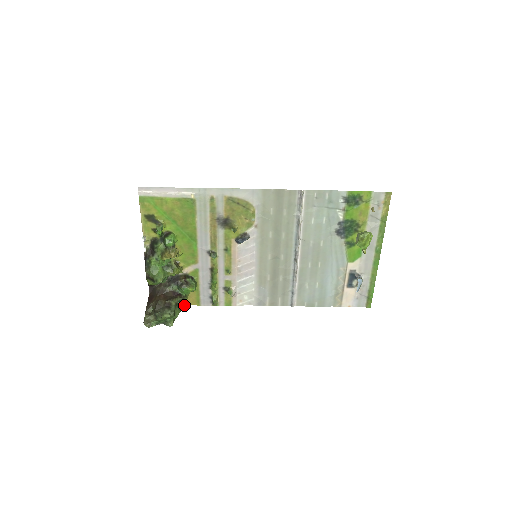
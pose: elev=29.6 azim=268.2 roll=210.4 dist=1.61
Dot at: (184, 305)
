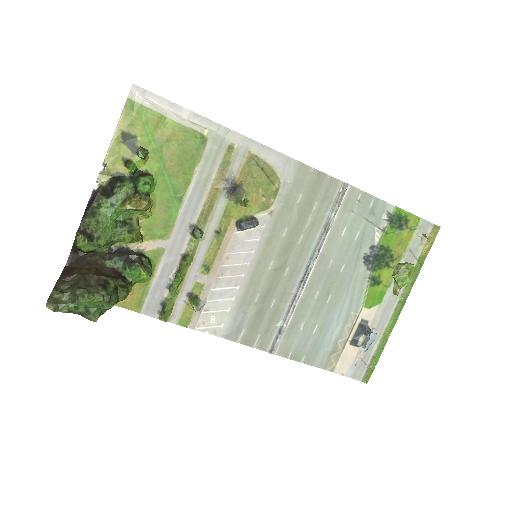
Dot at: (125, 296)
